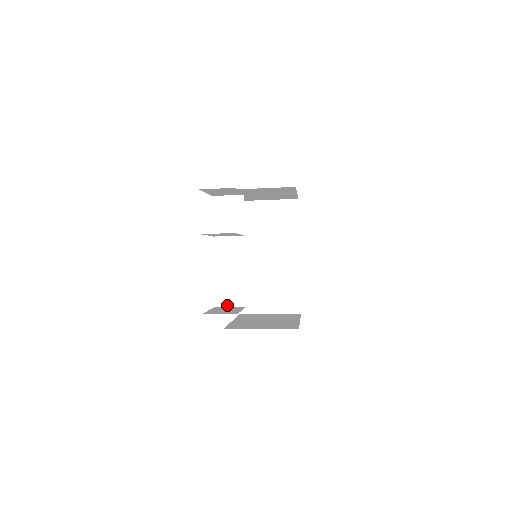
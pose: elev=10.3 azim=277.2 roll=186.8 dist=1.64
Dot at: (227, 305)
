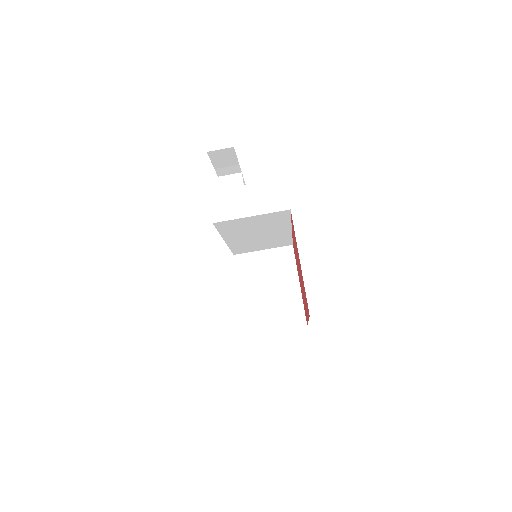
Dot at: occluded
